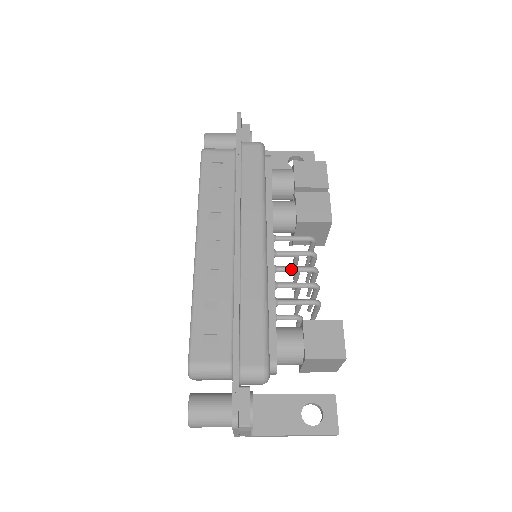
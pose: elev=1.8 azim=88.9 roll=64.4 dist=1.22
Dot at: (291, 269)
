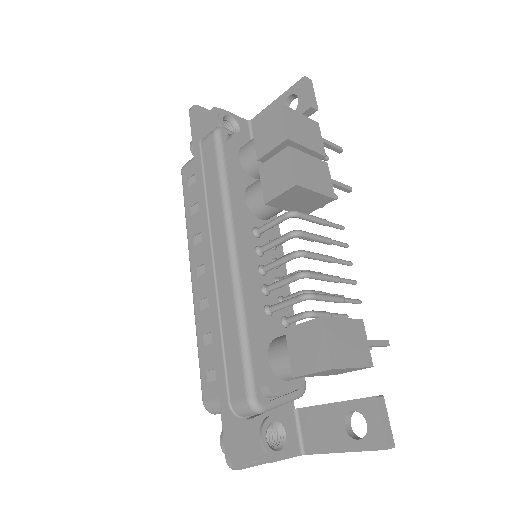
Dot at: (274, 264)
